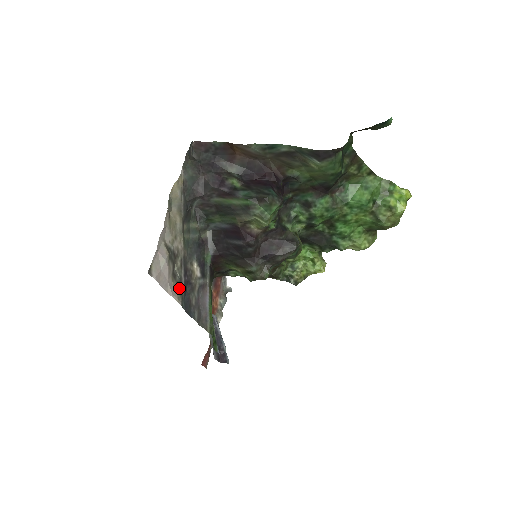
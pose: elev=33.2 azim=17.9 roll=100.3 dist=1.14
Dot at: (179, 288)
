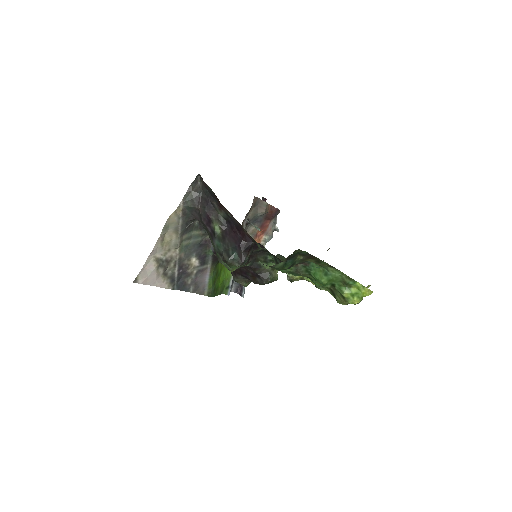
Dot at: (170, 280)
